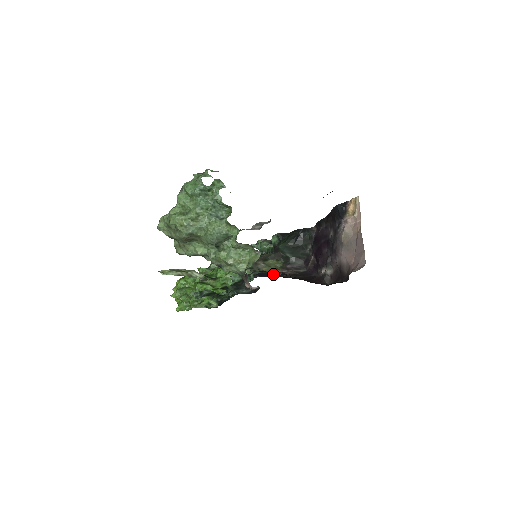
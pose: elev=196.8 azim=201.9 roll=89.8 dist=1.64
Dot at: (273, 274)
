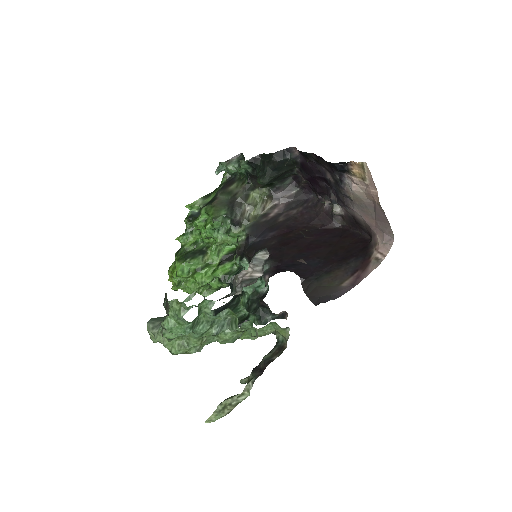
Dot at: (267, 219)
